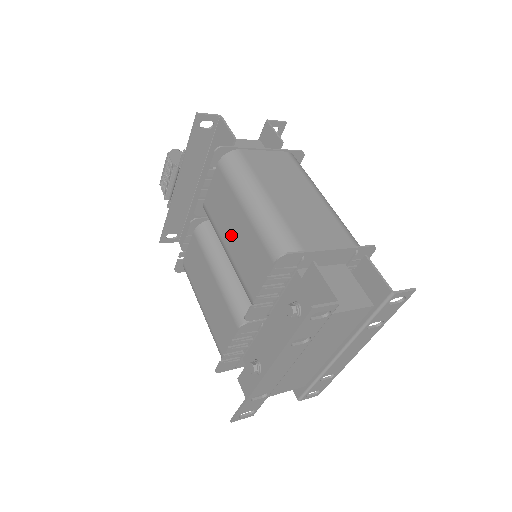
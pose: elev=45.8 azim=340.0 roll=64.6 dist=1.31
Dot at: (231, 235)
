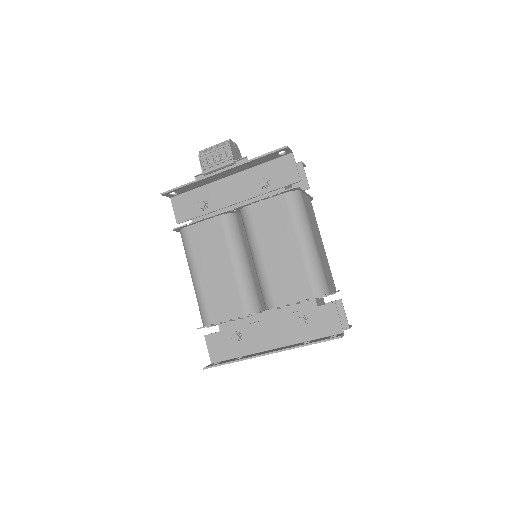
Dot at: (273, 249)
